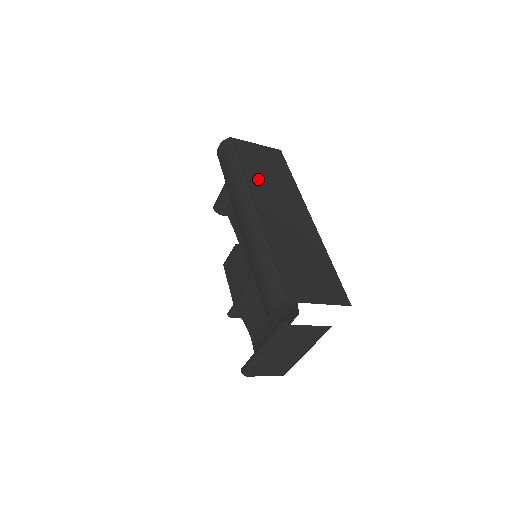
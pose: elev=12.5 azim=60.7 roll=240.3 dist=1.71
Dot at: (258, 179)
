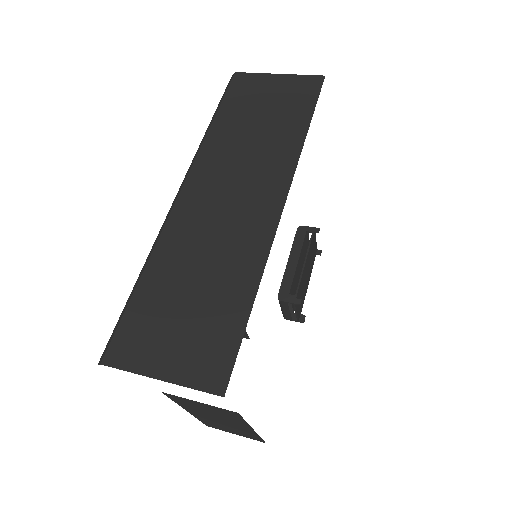
Dot at: (228, 140)
